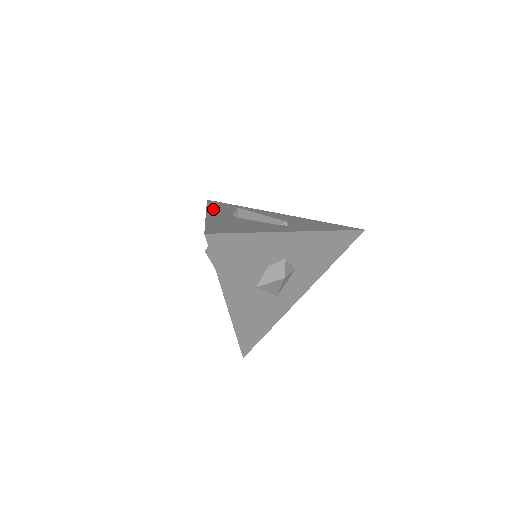
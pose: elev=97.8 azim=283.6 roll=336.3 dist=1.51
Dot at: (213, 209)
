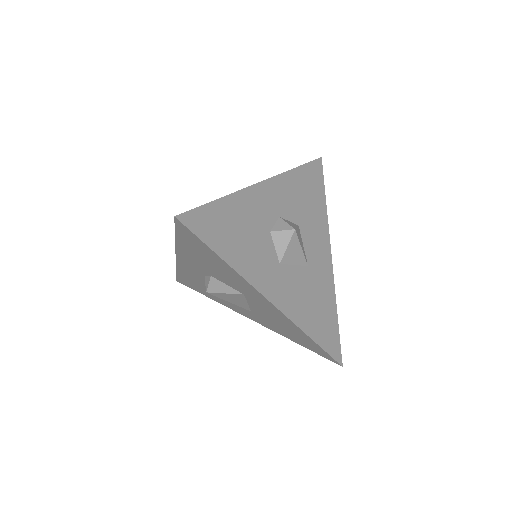
Dot at: occluded
